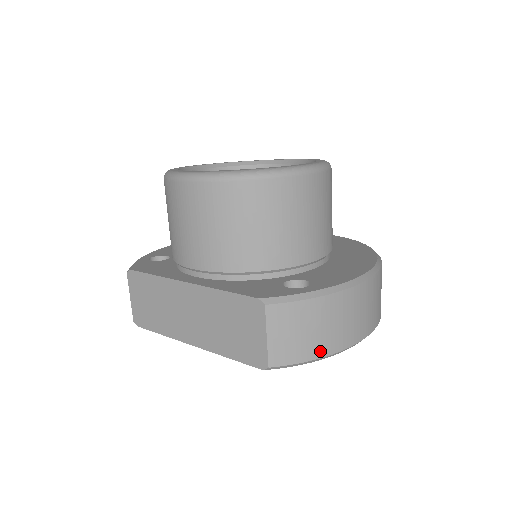
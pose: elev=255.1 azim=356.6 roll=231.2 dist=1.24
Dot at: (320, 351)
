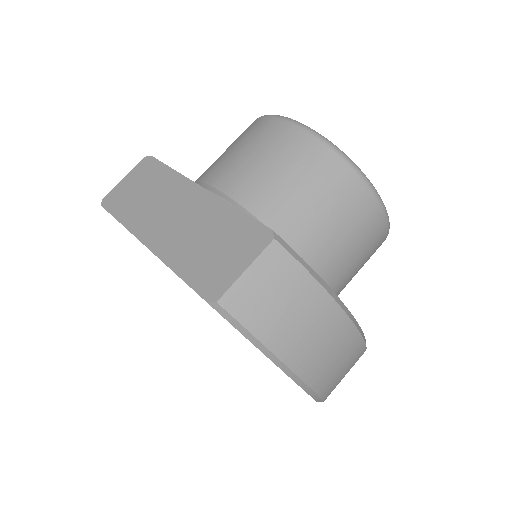
Dot at: (274, 340)
